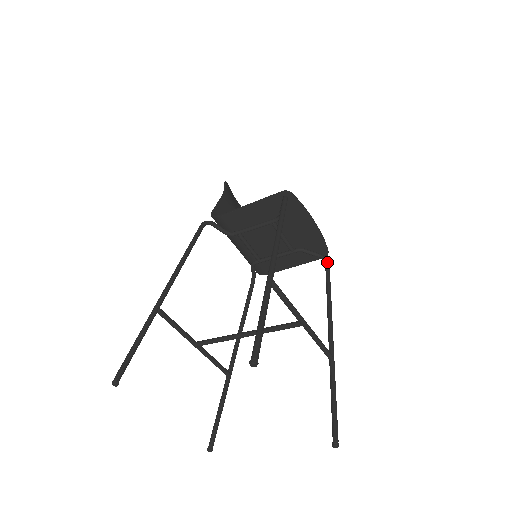
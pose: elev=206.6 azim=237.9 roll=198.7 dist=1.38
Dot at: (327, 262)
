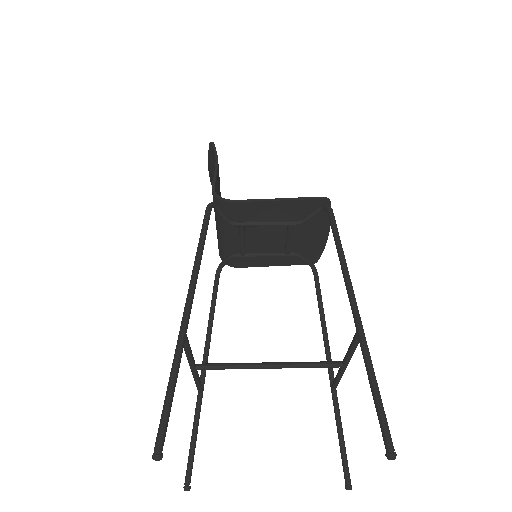
Dot at: (317, 272)
